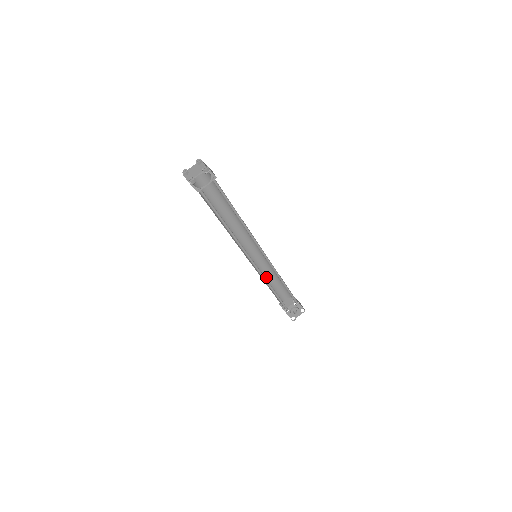
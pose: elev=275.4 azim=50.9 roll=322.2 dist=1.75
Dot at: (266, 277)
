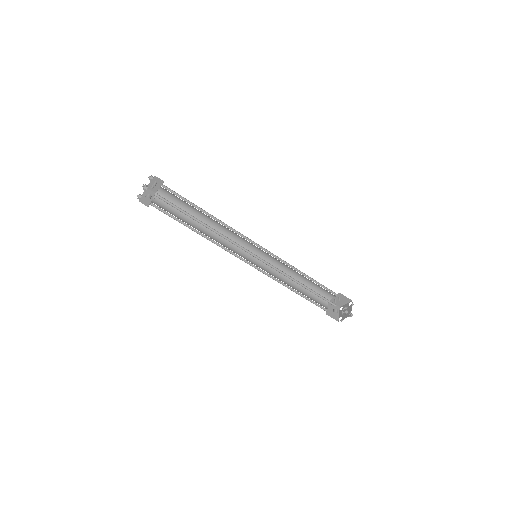
Dot at: (287, 284)
